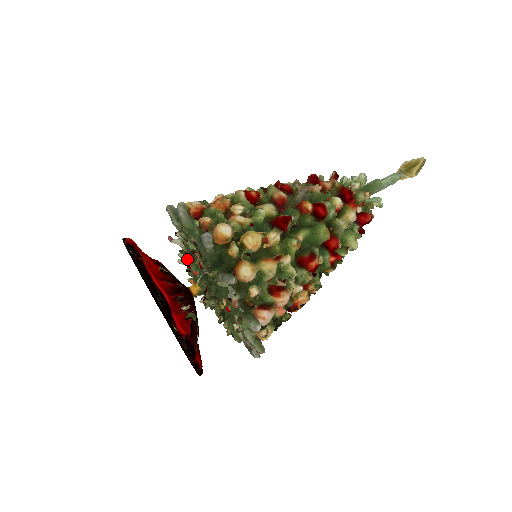
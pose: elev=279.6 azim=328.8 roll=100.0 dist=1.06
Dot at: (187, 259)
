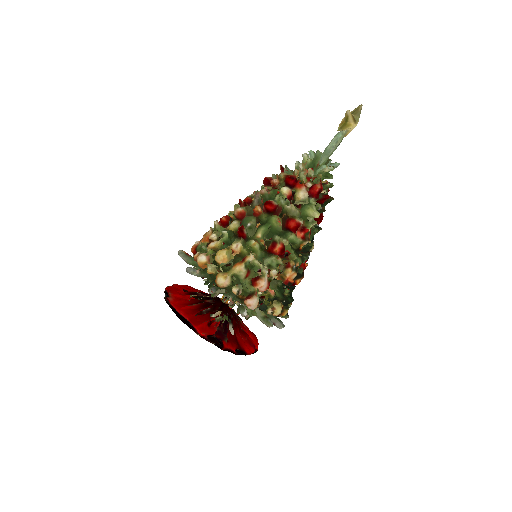
Dot at: occluded
